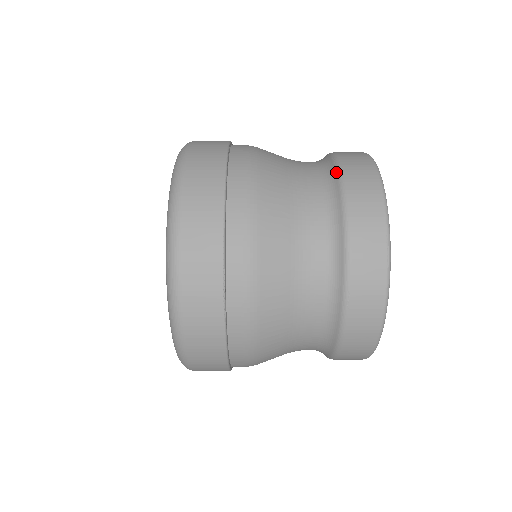
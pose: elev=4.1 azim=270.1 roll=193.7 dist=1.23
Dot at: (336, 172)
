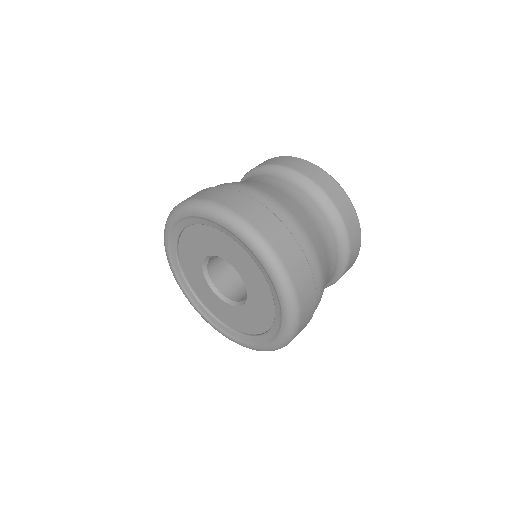
Dot at: (309, 182)
